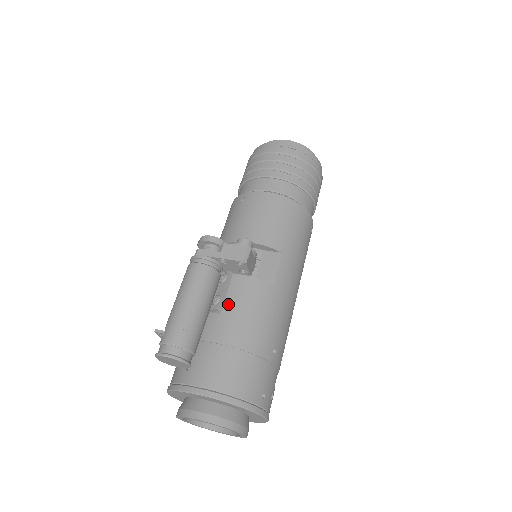
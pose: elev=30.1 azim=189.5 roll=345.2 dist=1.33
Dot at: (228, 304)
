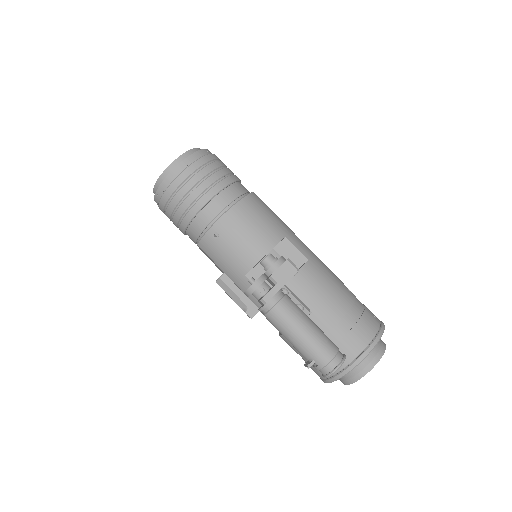
Dot at: (308, 302)
